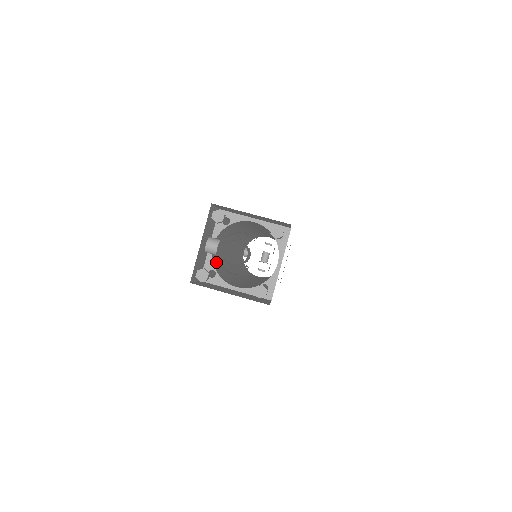
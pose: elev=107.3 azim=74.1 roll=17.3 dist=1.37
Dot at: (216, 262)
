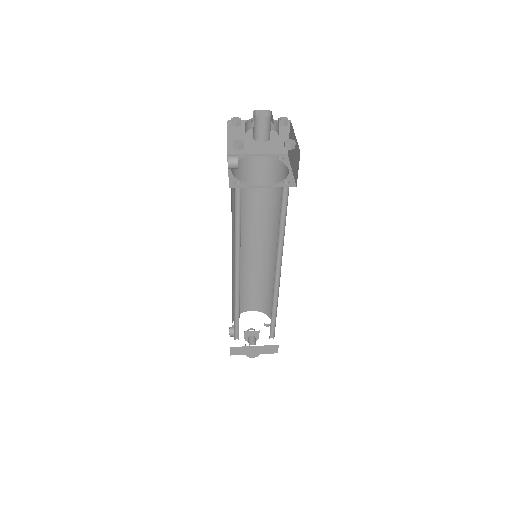
Dot at: occluded
